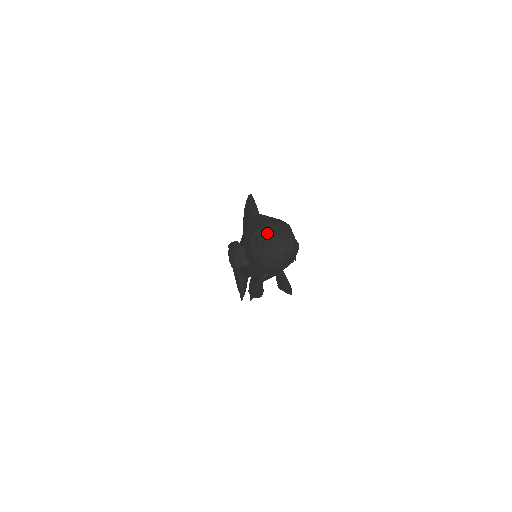
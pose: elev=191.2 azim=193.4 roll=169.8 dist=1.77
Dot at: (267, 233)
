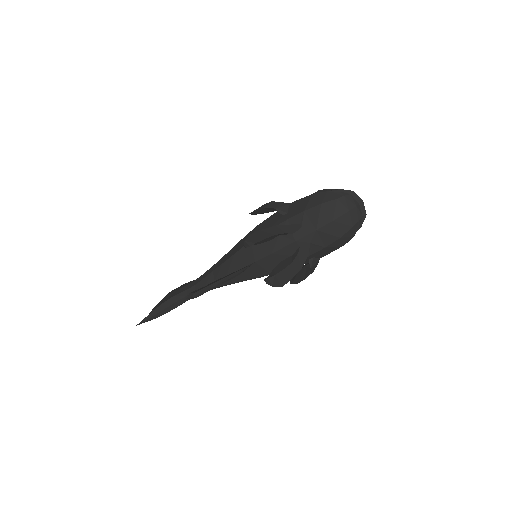
Dot at: occluded
